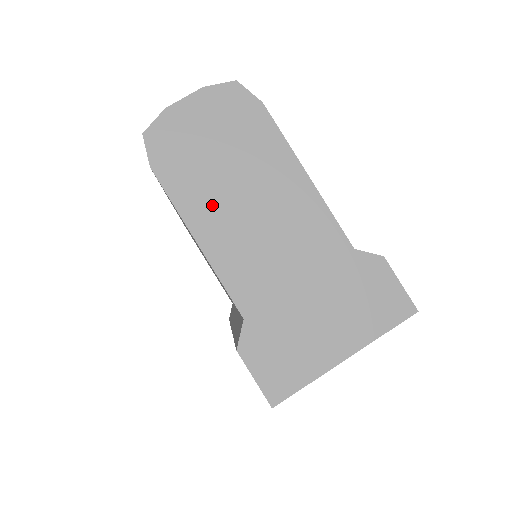
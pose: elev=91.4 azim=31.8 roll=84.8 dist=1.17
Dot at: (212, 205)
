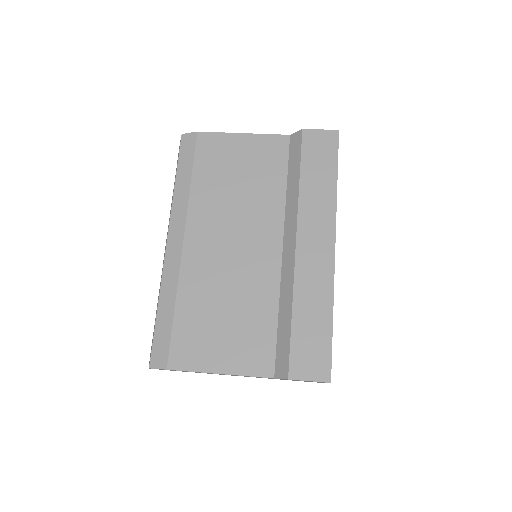
Dot at: occluded
